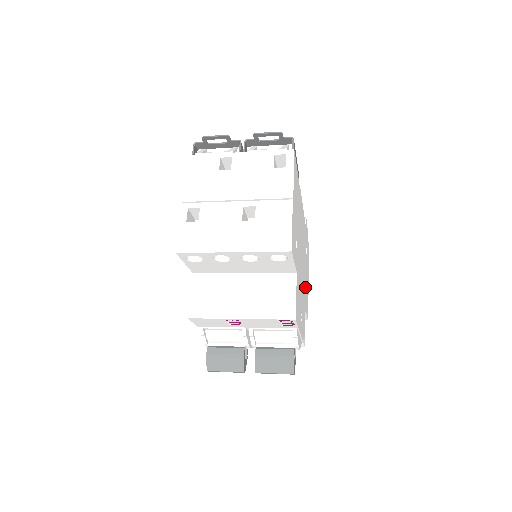
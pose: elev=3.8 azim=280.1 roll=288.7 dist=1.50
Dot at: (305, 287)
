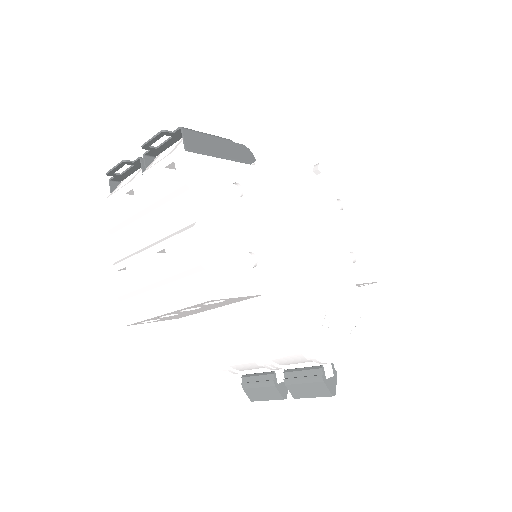
Dot at: (345, 257)
